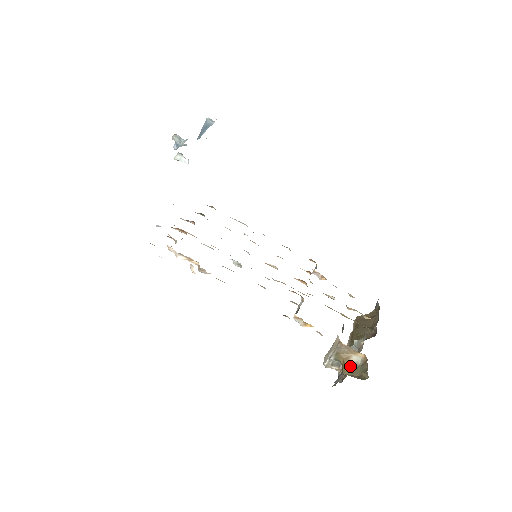
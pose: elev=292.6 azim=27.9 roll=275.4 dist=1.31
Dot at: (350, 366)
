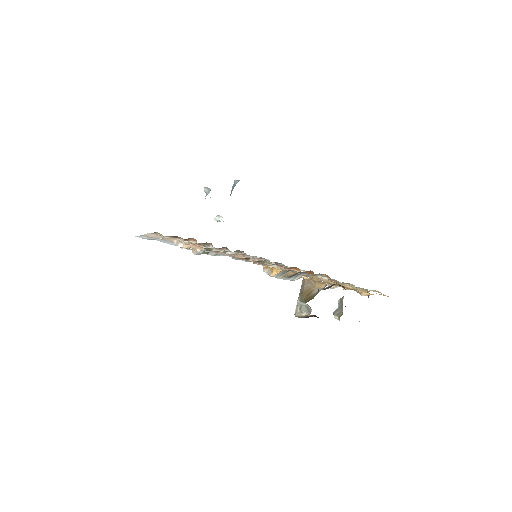
Dot at: (310, 297)
